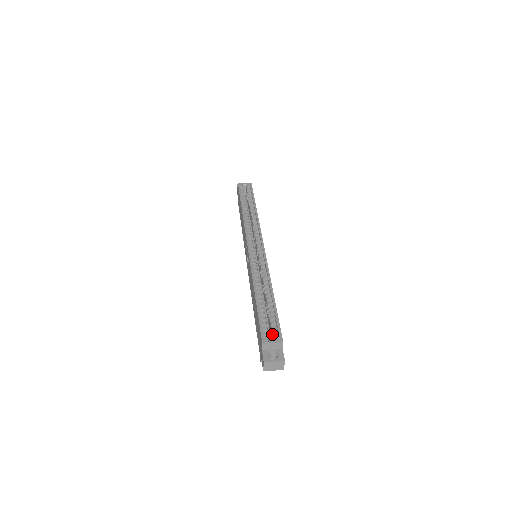
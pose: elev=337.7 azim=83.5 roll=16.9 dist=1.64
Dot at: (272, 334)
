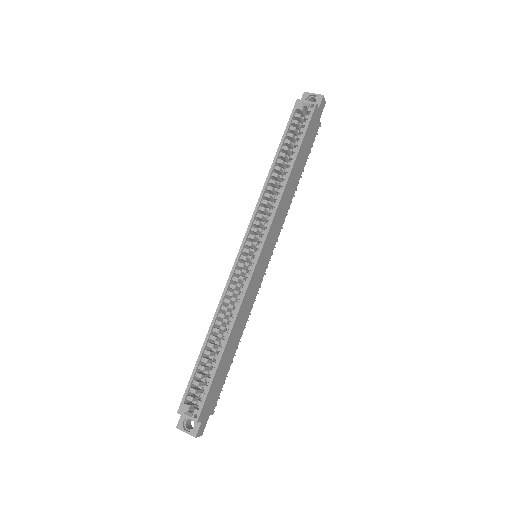
Dot at: (198, 400)
